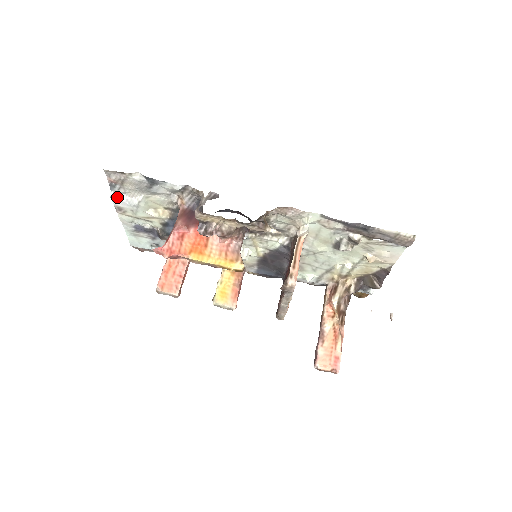
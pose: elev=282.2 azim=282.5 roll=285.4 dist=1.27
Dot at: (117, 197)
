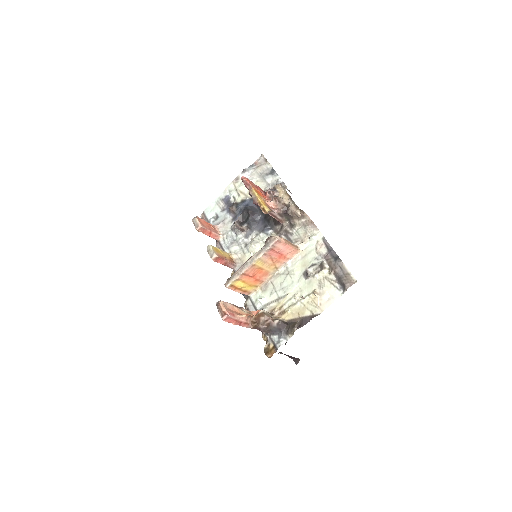
Dot at: (246, 171)
